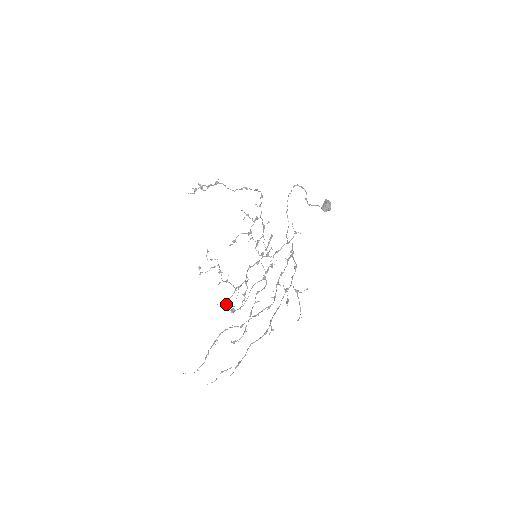
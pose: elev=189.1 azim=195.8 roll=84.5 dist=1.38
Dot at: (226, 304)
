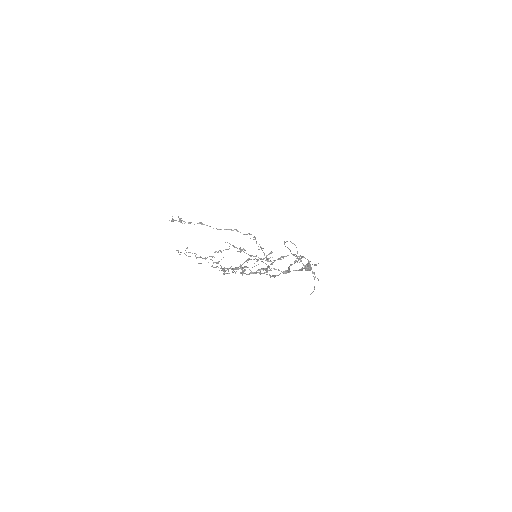
Dot at: occluded
